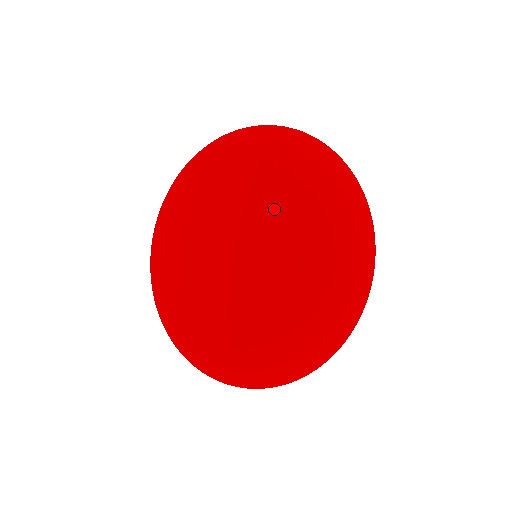
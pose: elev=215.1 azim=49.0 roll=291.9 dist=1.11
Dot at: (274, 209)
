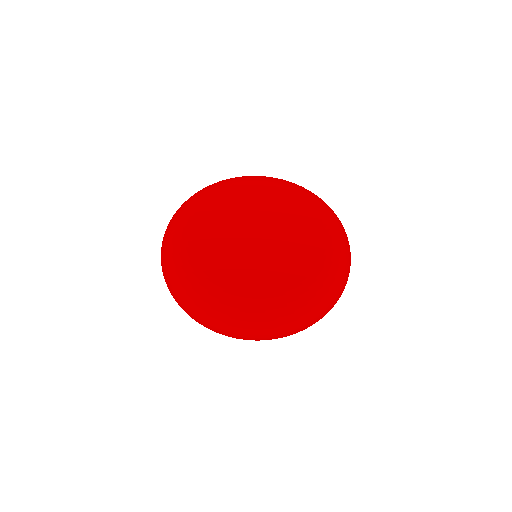
Dot at: (307, 228)
